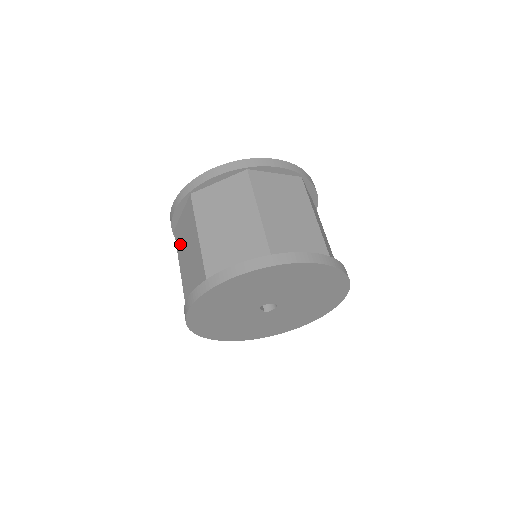
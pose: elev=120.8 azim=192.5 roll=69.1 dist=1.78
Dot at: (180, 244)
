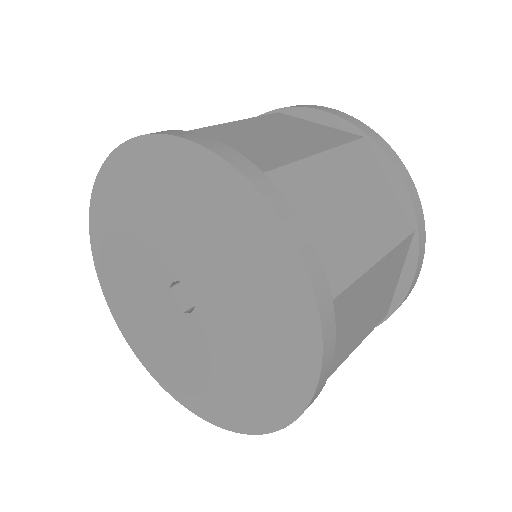
Dot at: occluded
